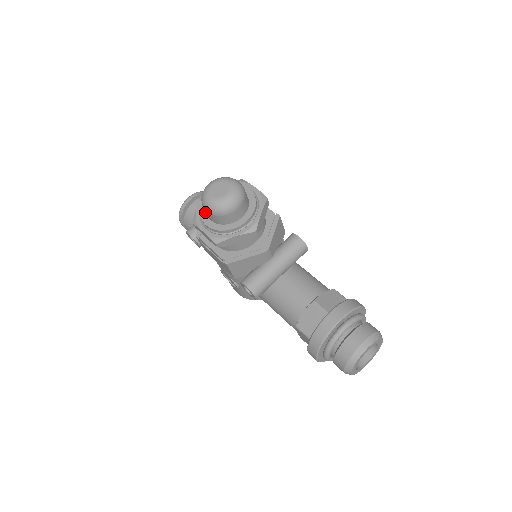
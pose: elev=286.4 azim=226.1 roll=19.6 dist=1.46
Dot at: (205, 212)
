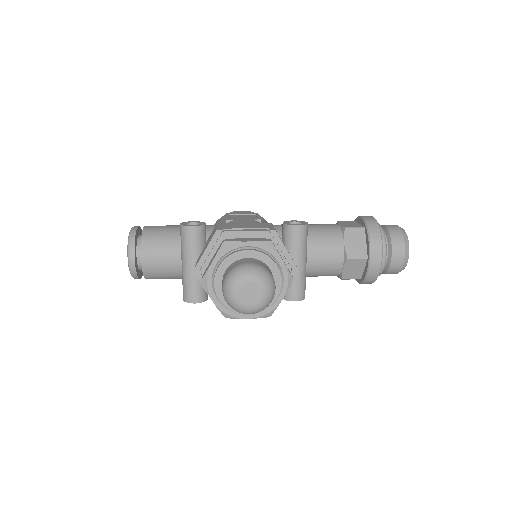
Dot at: occluded
